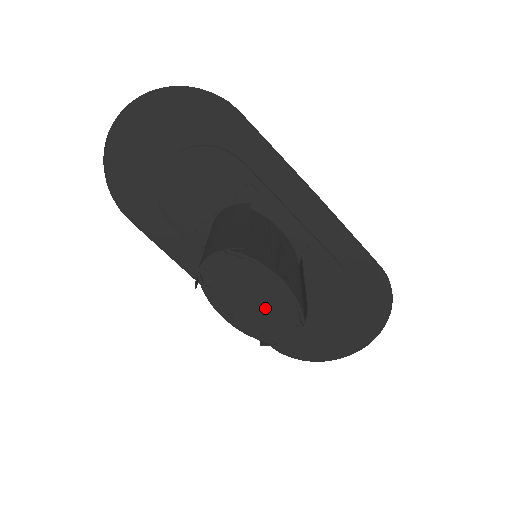
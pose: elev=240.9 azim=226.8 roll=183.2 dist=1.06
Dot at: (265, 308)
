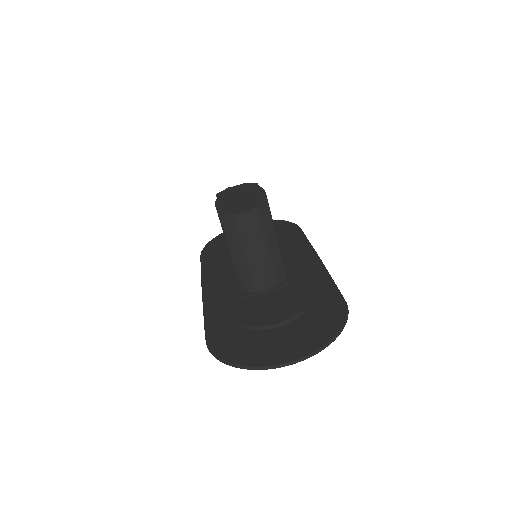
Dot at: (243, 201)
